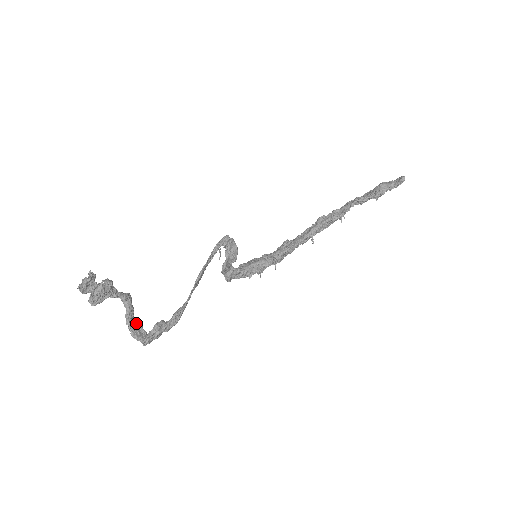
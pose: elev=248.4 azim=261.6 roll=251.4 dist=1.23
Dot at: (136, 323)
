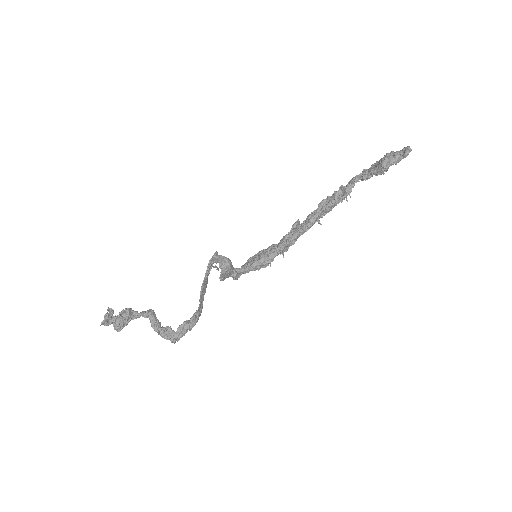
Dot at: (164, 328)
